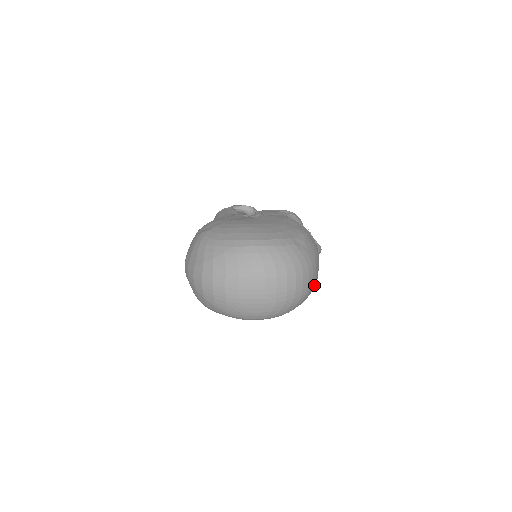
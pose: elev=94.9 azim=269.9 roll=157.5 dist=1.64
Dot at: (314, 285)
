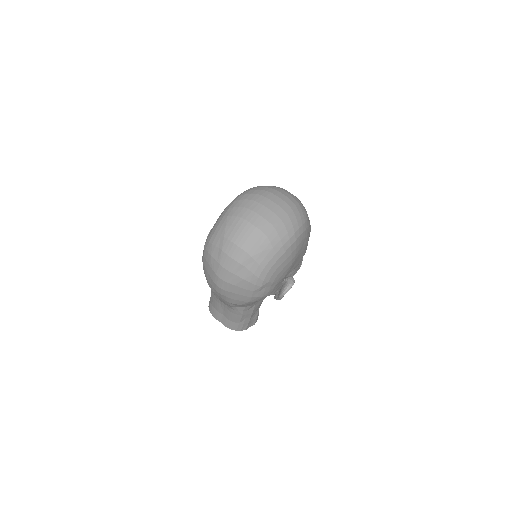
Dot at: occluded
